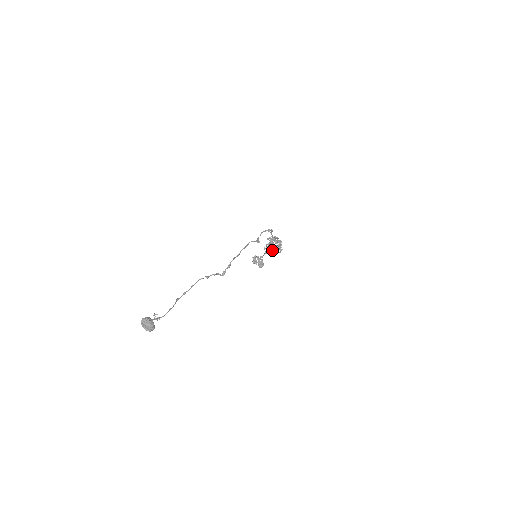
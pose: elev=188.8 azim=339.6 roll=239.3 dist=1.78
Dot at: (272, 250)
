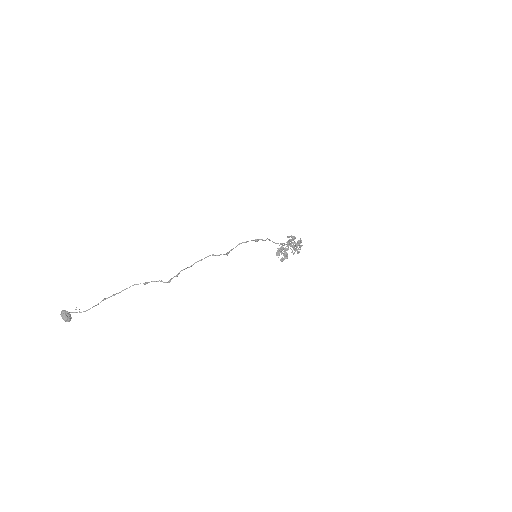
Dot at: occluded
